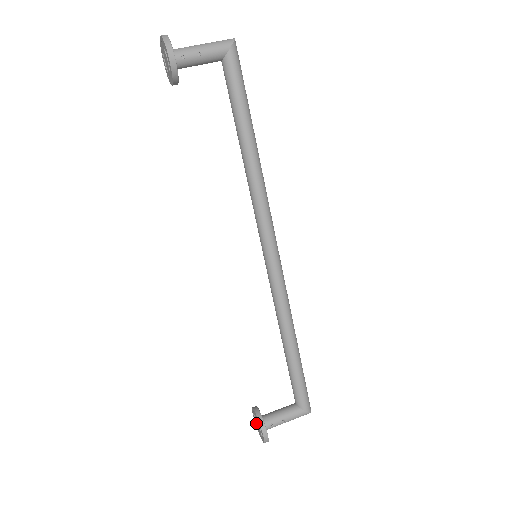
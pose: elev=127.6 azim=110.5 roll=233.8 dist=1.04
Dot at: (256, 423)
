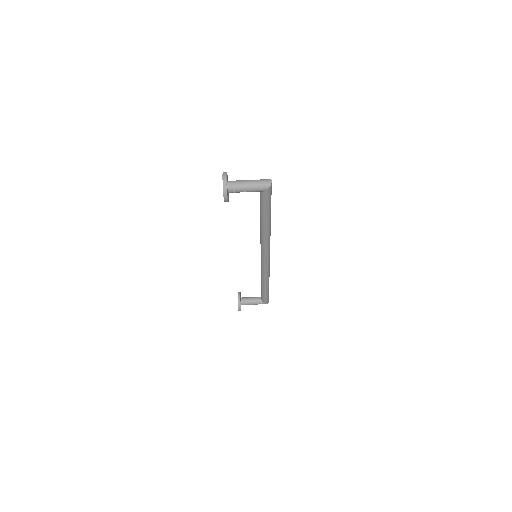
Dot at: occluded
